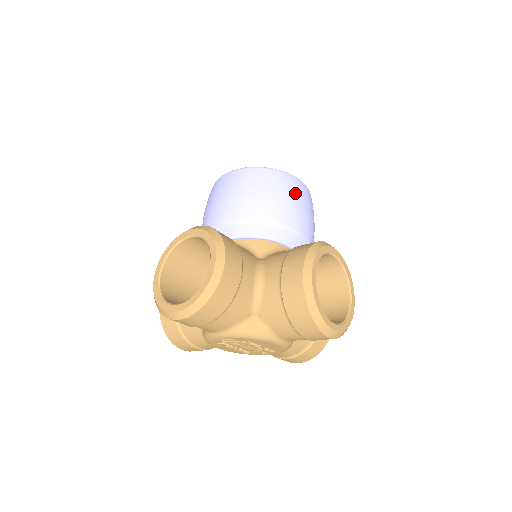
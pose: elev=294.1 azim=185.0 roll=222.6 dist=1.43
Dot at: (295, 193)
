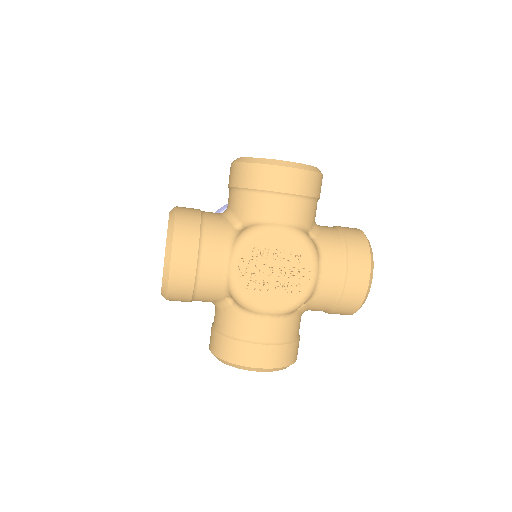
Dot at: occluded
